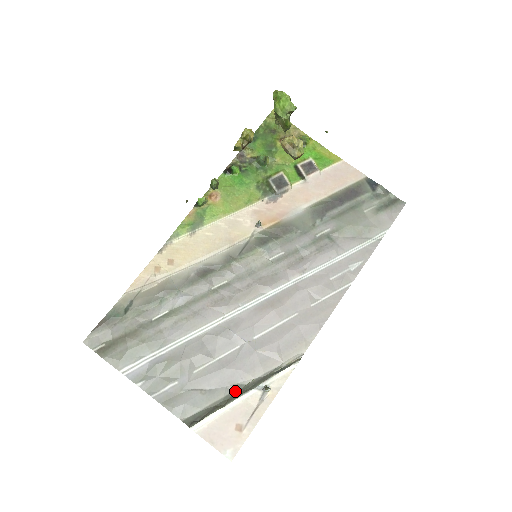
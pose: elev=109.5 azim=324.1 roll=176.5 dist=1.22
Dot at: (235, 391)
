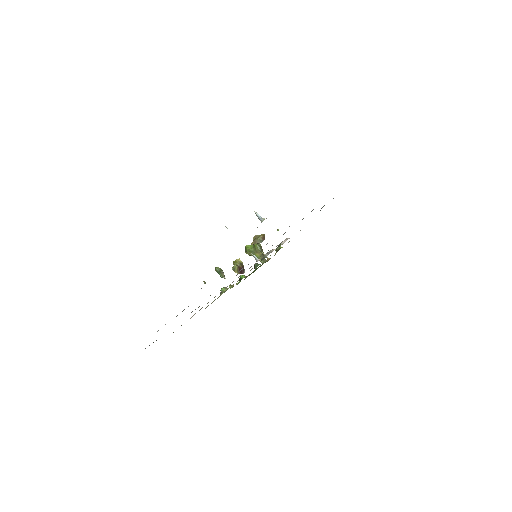
Dot at: occluded
